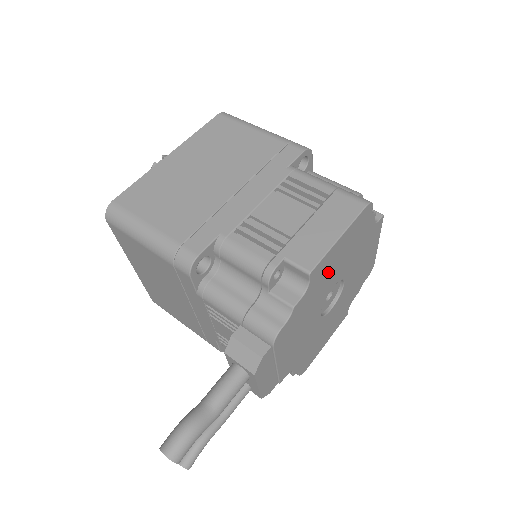
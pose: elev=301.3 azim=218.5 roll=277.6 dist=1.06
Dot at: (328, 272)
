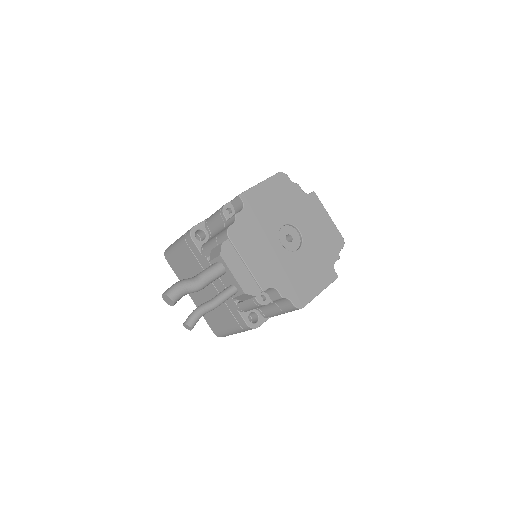
Dot at: (264, 206)
